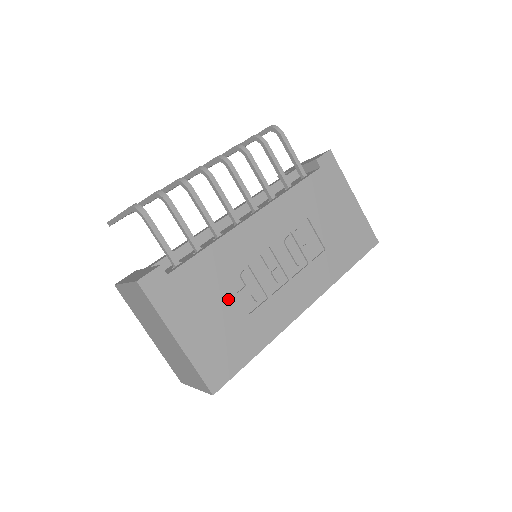
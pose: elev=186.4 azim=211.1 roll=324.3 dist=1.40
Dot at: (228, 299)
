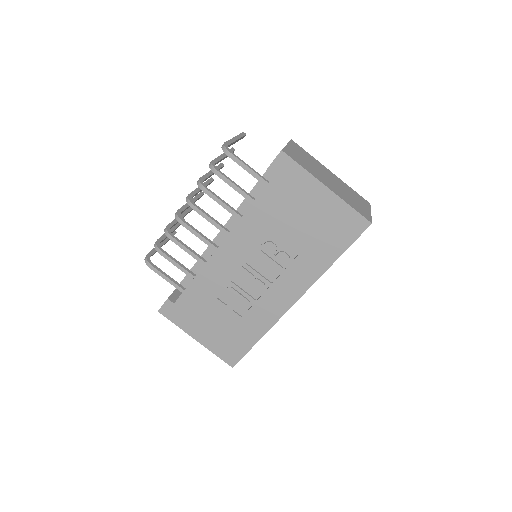
Dot at: (222, 310)
